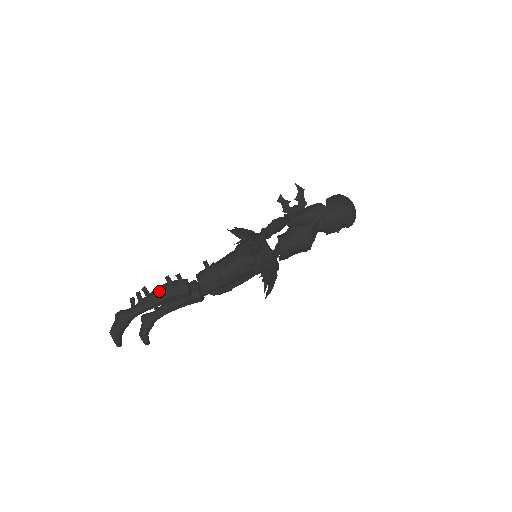
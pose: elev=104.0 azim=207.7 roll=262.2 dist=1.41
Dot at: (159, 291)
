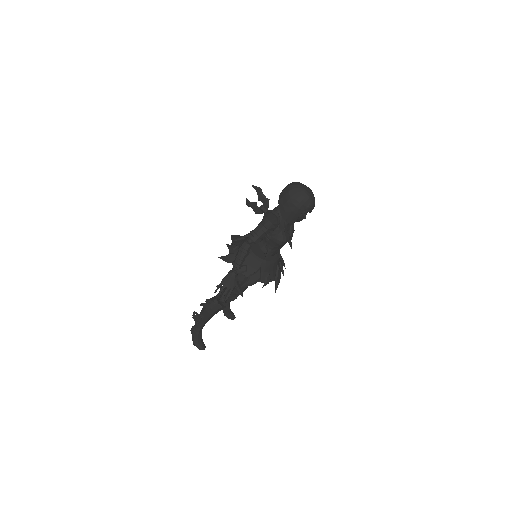
Dot at: (203, 312)
